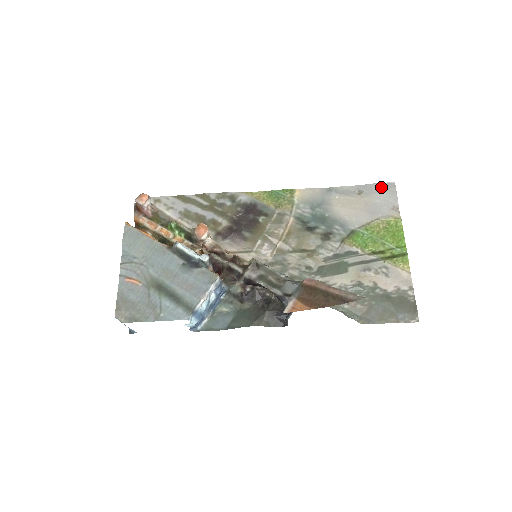
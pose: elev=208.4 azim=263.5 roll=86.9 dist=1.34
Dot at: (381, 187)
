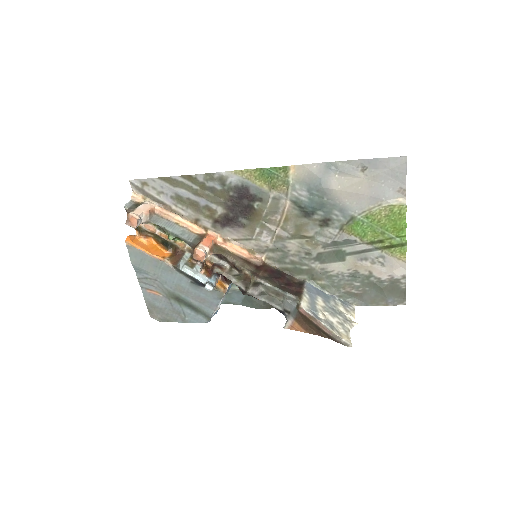
Dot at: (389, 164)
